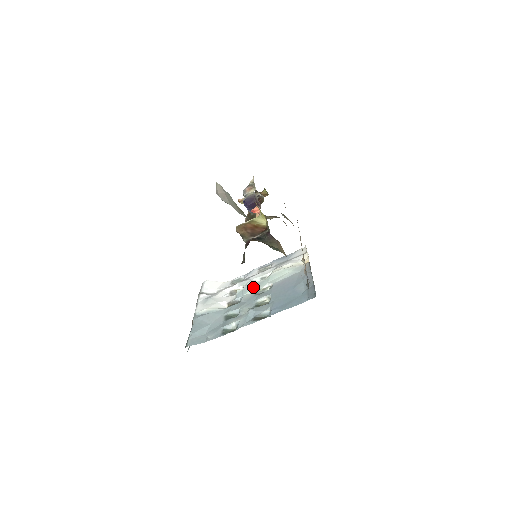
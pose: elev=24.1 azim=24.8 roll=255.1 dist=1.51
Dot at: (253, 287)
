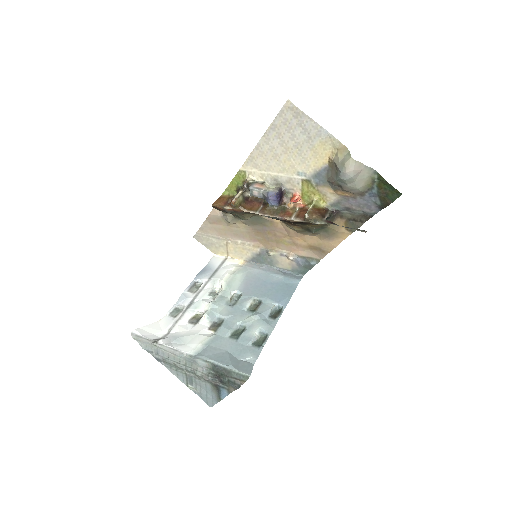
Dot at: (221, 302)
